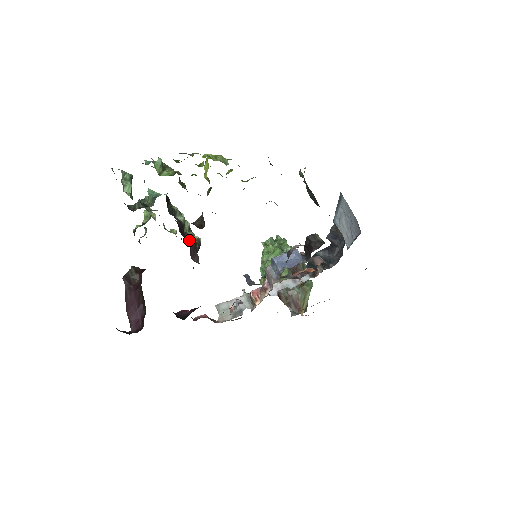
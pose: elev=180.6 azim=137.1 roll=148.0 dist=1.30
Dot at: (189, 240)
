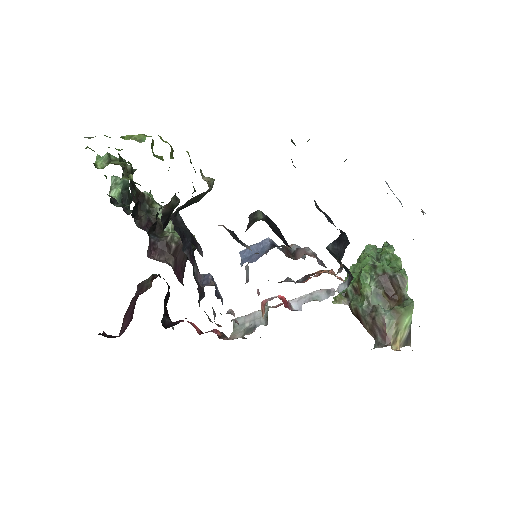
Dot at: (159, 238)
